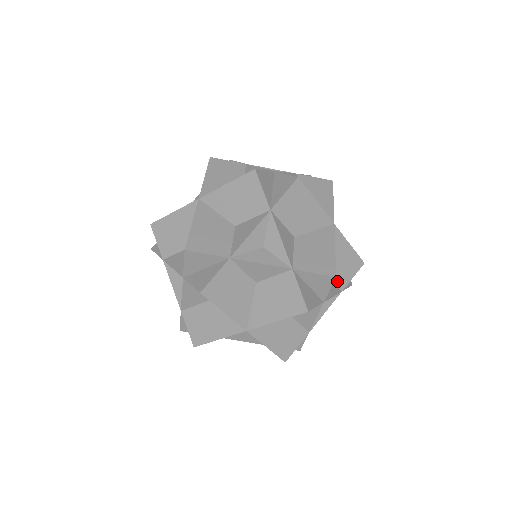
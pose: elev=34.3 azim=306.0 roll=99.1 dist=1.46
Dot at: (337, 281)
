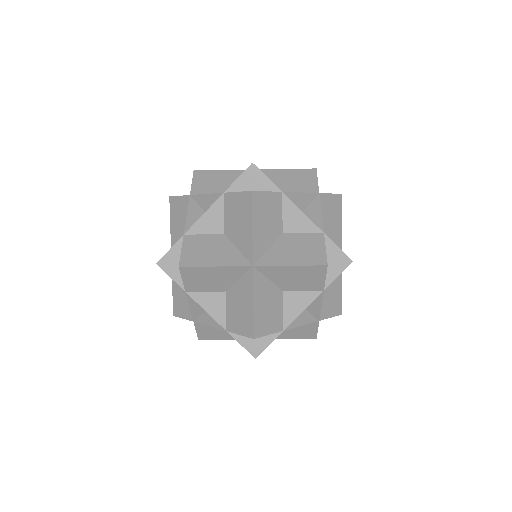
Dot at: occluded
